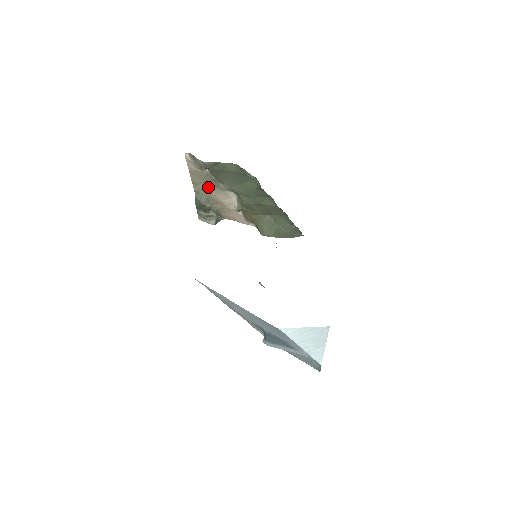
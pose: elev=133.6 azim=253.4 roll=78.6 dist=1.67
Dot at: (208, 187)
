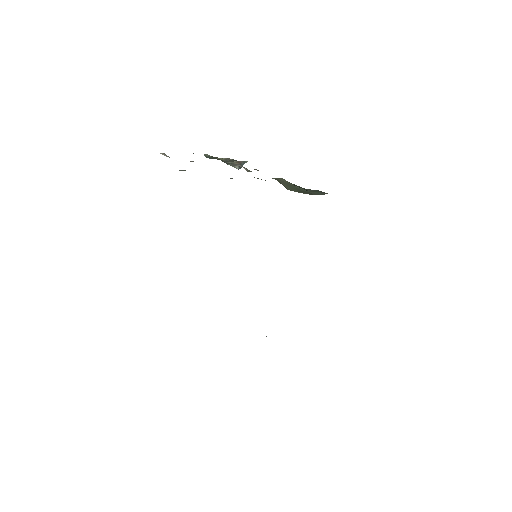
Dot at: occluded
